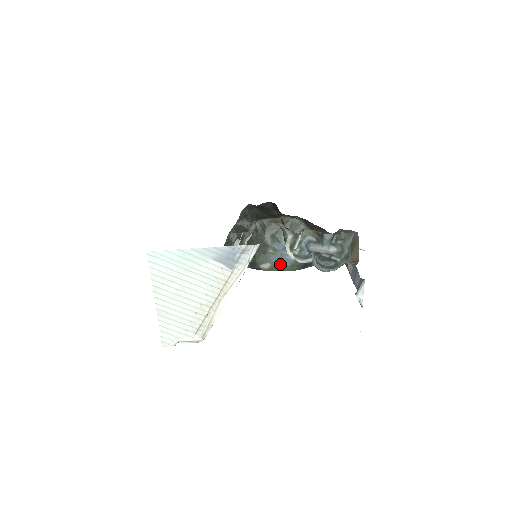
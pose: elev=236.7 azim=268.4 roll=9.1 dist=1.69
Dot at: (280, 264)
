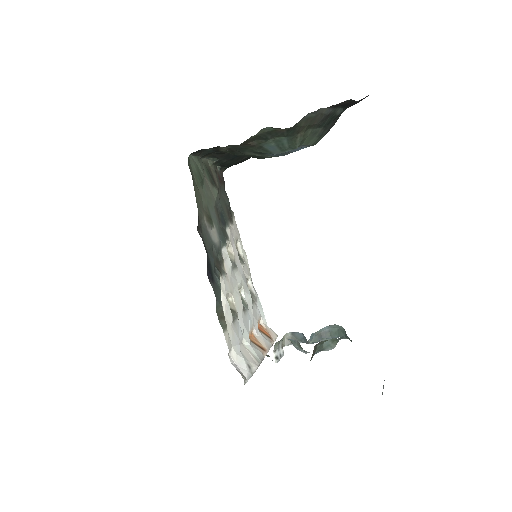
Dot at: occluded
